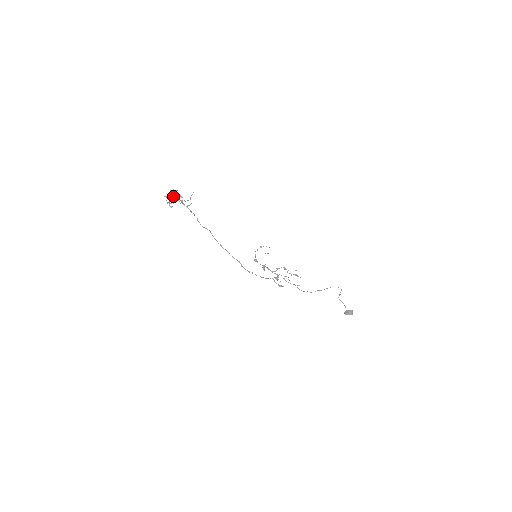
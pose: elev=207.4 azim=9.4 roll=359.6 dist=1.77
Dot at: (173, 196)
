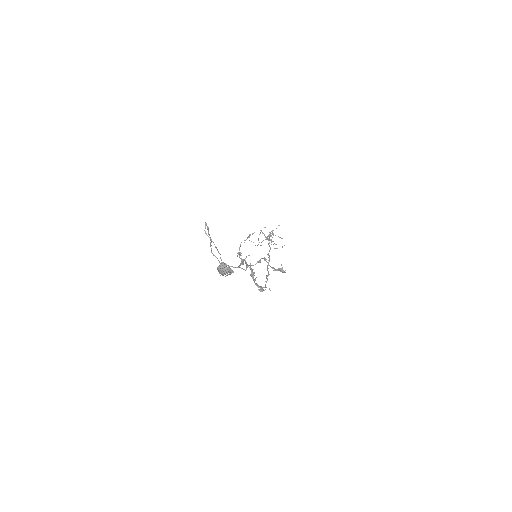
Dot at: (269, 236)
